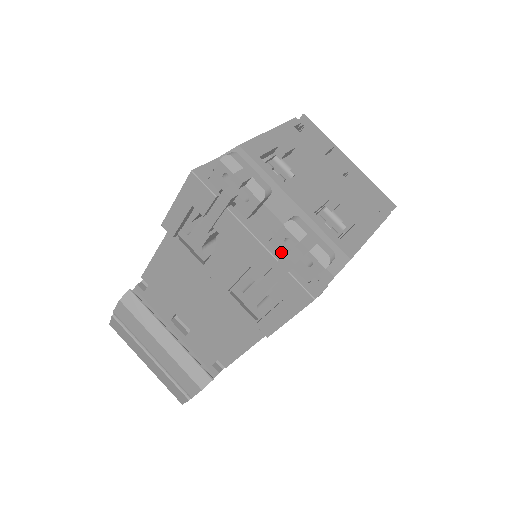
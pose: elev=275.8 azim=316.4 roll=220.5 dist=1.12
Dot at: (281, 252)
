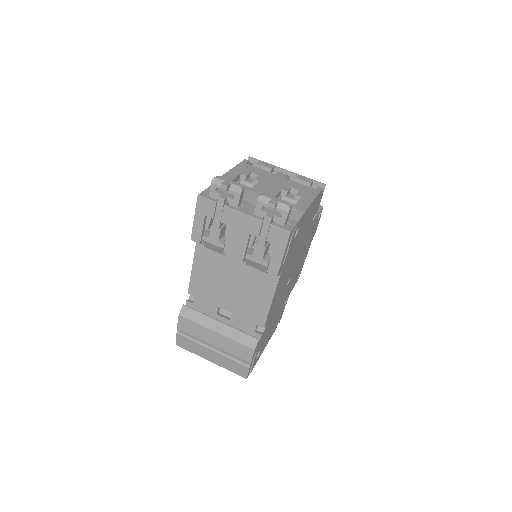
Dot at: occluded
